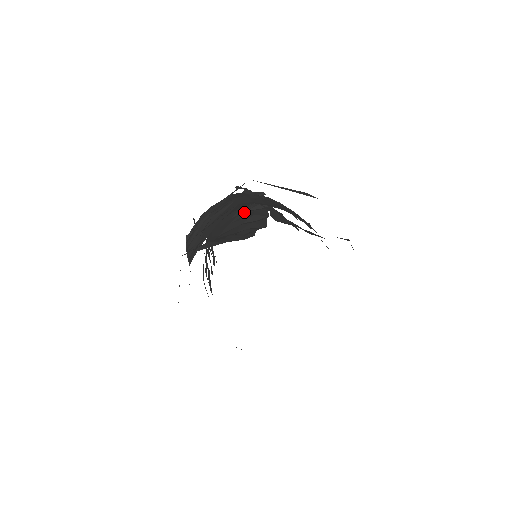
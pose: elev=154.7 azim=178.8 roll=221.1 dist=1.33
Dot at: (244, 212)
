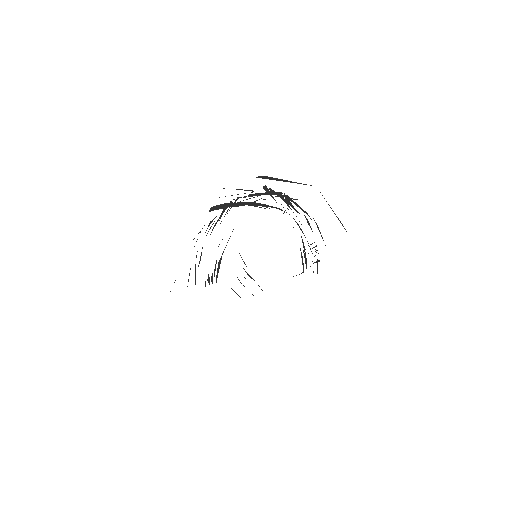
Dot at: occluded
